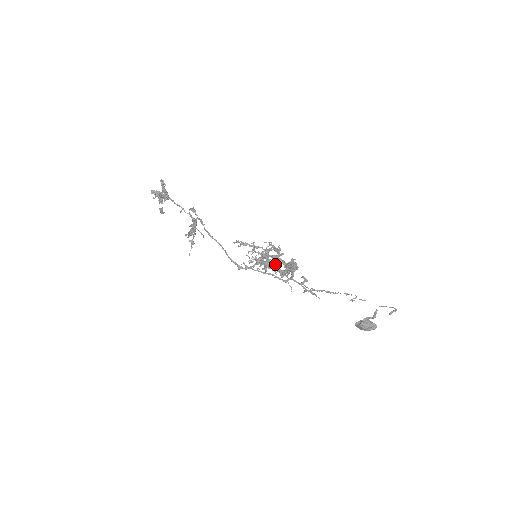
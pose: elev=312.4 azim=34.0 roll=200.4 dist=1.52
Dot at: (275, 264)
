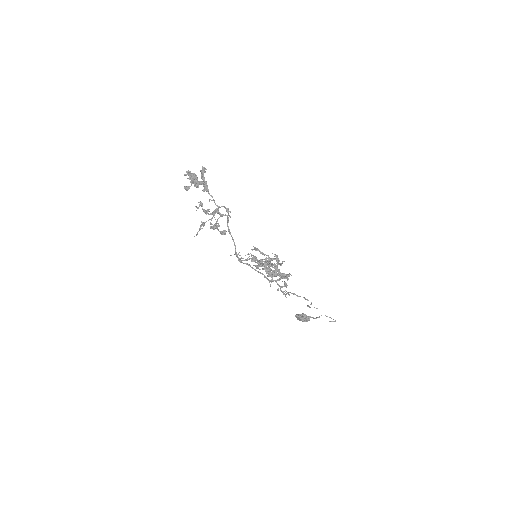
Dot at: (269, 268)
